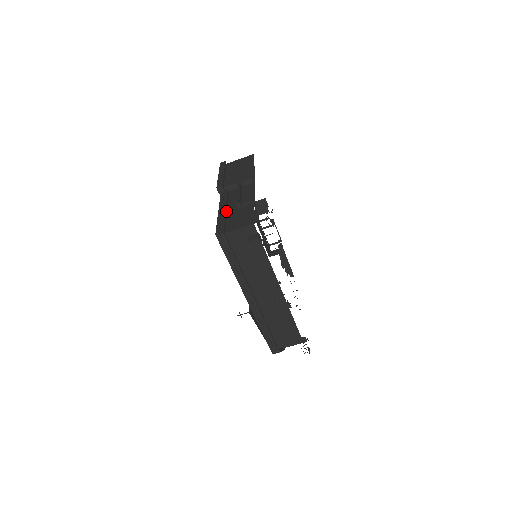
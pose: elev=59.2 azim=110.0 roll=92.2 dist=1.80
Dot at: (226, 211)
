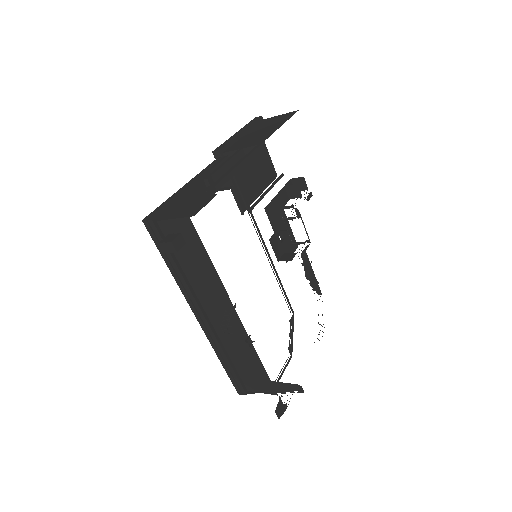
Dot at: (192, 188)
